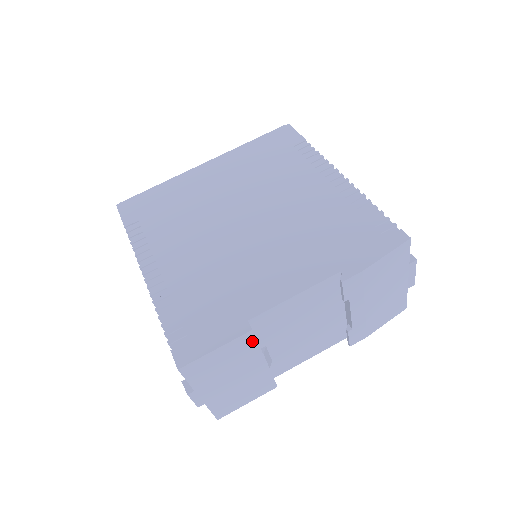
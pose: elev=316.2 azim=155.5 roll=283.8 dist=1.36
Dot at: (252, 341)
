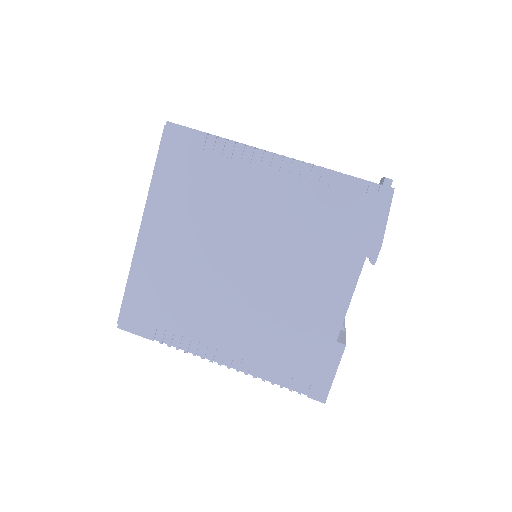
Dot at: occluded
